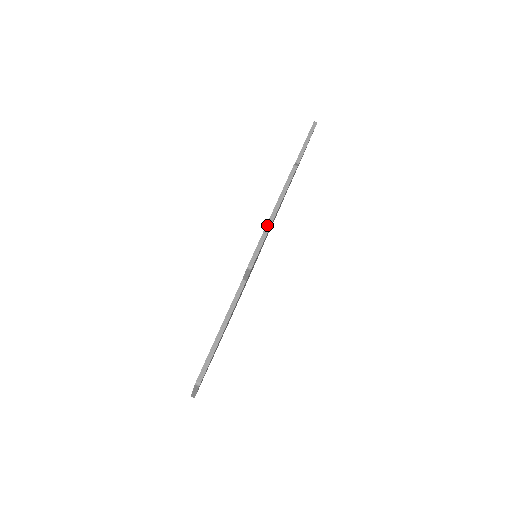
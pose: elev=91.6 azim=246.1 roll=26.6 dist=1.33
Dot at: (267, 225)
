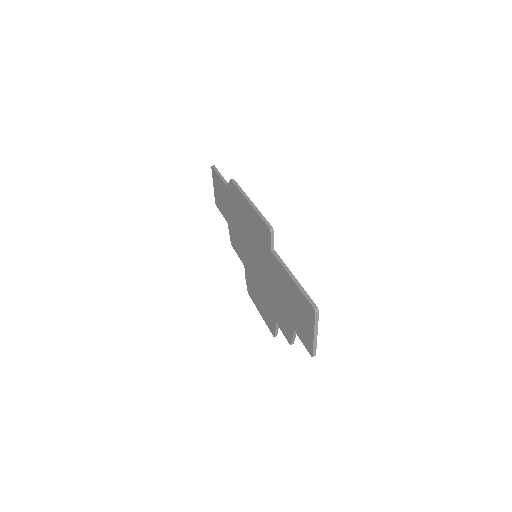
Dot at: (254, 208)
